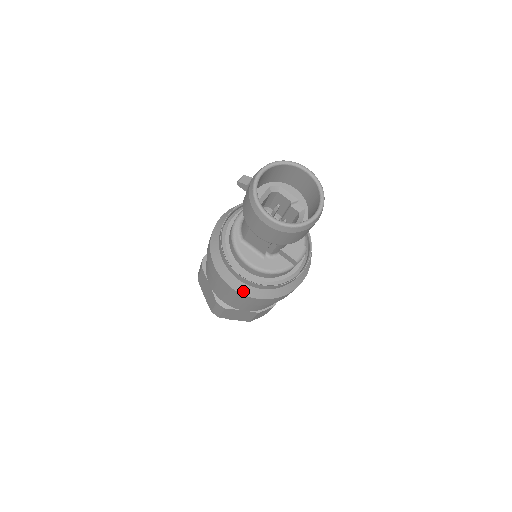
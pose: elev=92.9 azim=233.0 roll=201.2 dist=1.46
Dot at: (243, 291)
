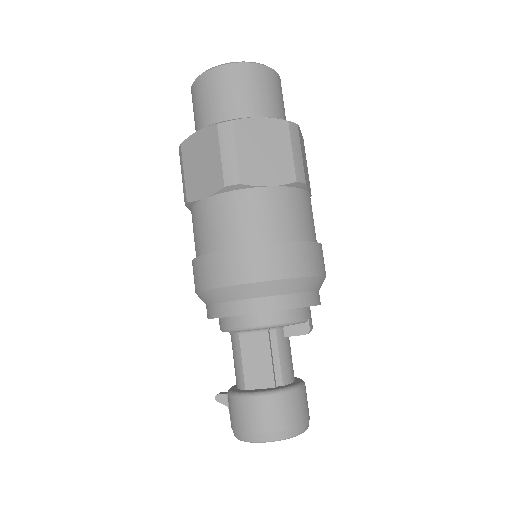
Dot at: occluded
